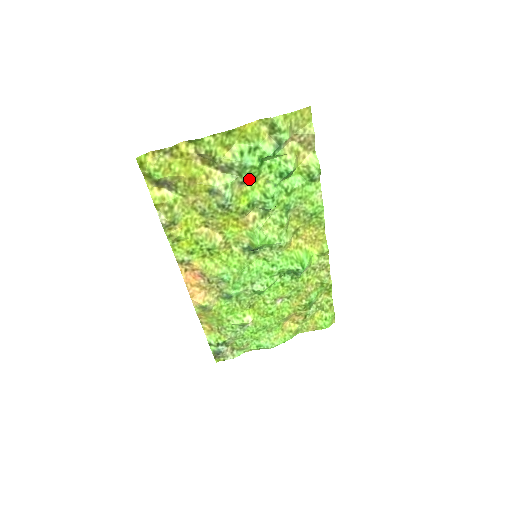
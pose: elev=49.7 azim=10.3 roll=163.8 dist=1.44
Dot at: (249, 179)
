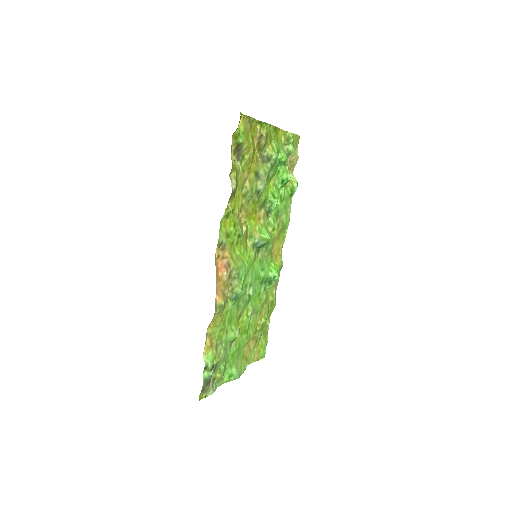
Dot at: (271, 176)
